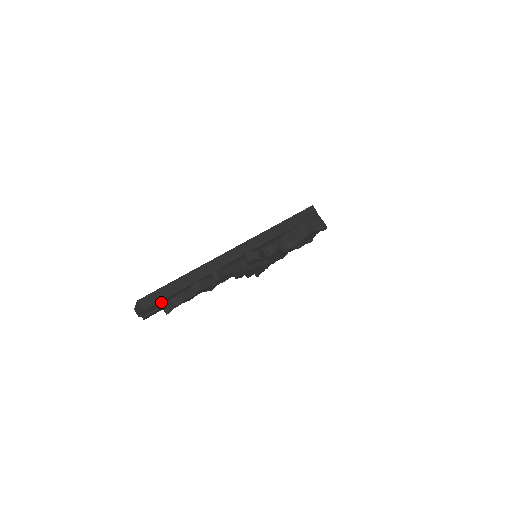
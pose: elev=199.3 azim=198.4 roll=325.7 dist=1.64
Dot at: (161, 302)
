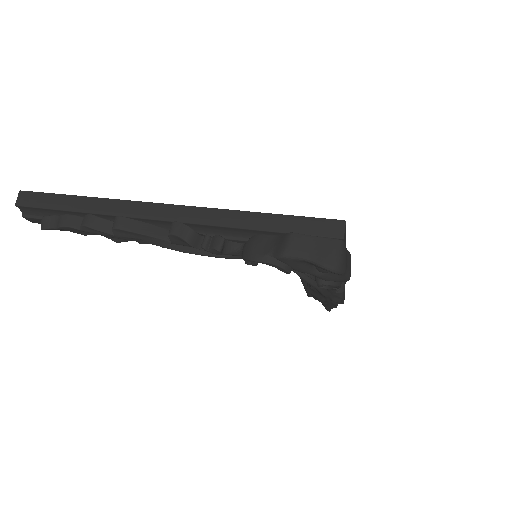
Dot at: (43, 210)
